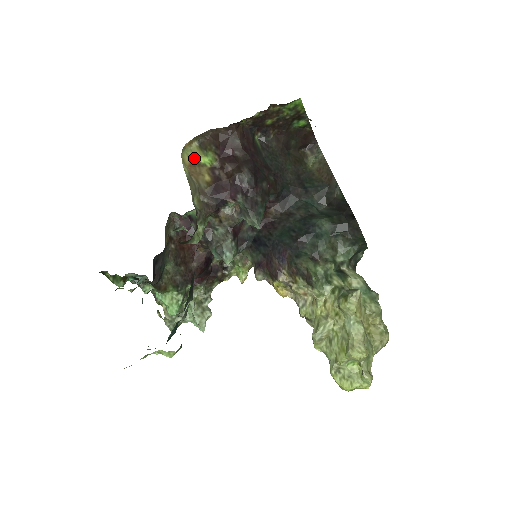
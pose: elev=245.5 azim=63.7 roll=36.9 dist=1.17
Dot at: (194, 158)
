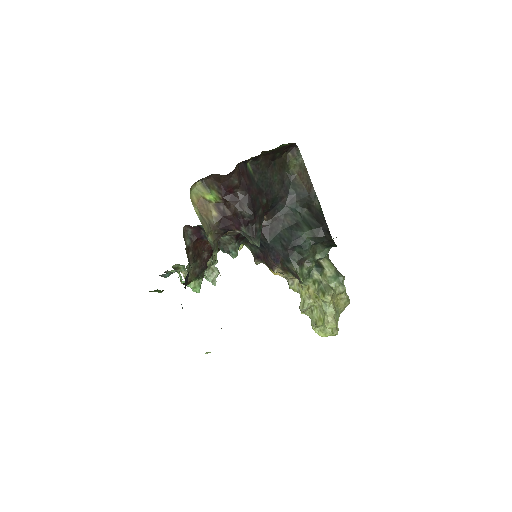
Dot at: (200, 195)
